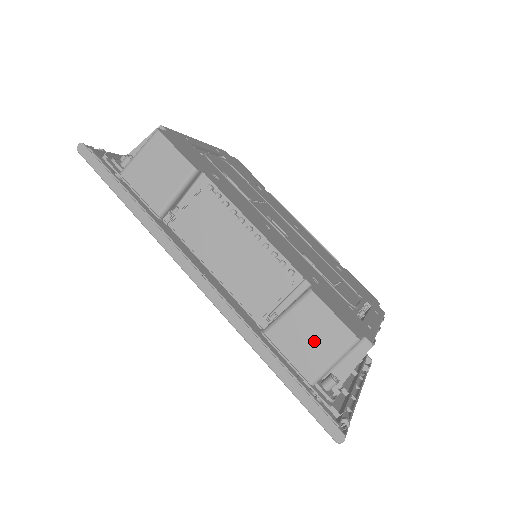
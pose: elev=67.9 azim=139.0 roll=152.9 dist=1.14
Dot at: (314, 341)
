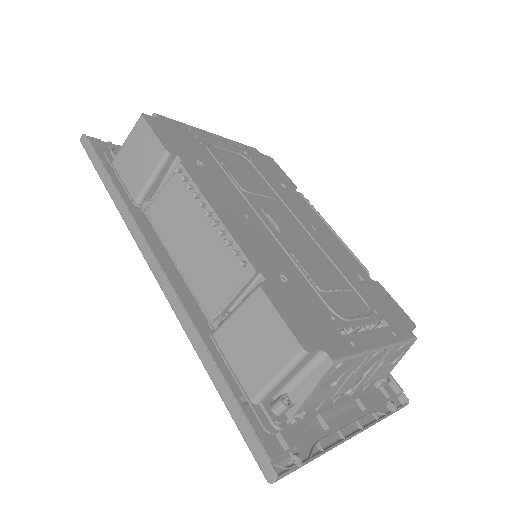
Dot at: (258, 348)
